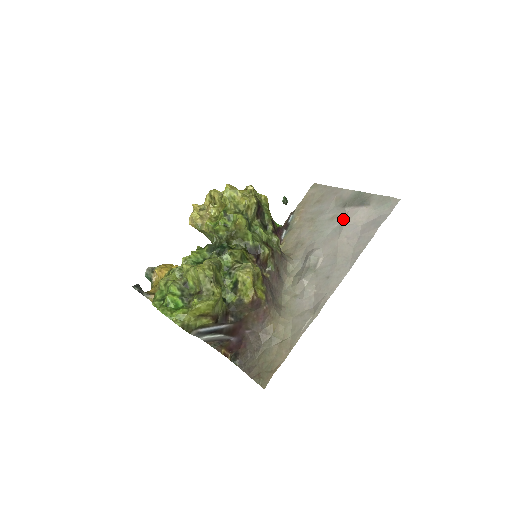
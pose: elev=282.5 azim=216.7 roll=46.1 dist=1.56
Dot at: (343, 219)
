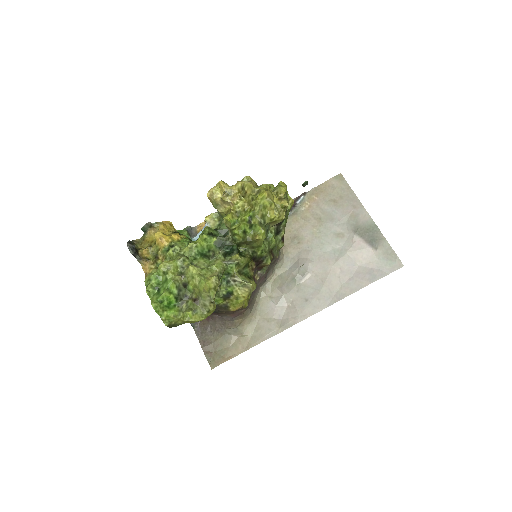
Dot at: (347, 245)
